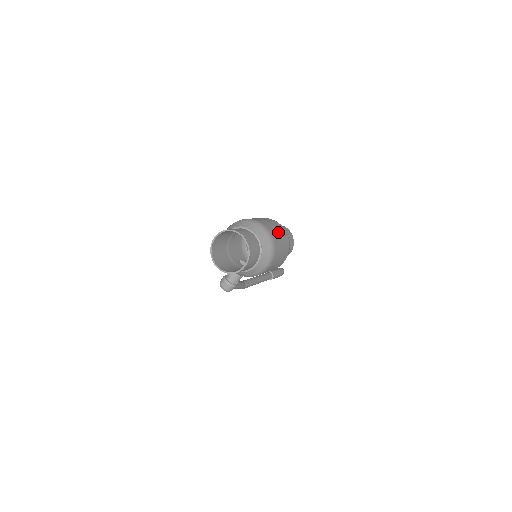
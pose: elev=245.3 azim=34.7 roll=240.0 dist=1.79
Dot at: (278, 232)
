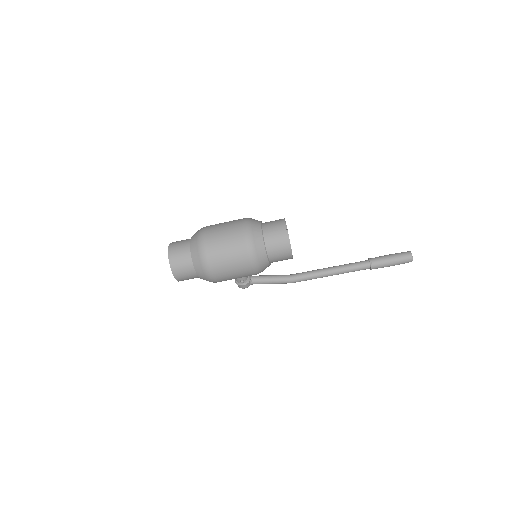
Dot at: (224, 240)
